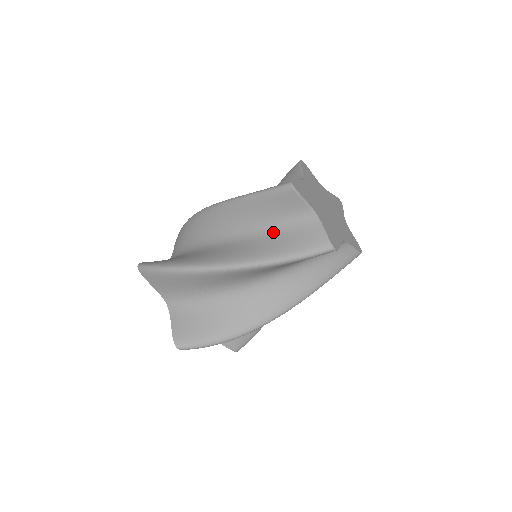
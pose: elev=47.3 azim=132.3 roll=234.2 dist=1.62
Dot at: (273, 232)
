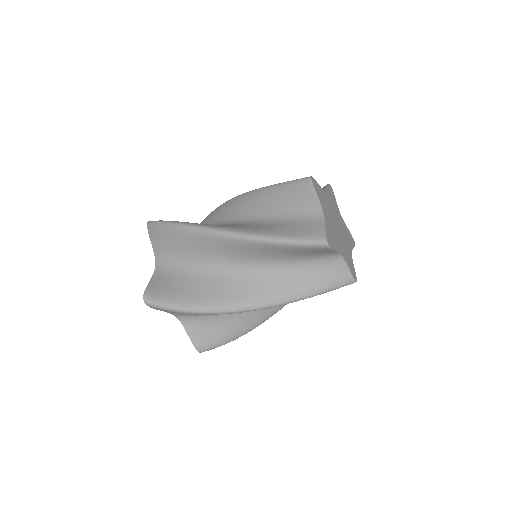
Dot at: (278, 221)
